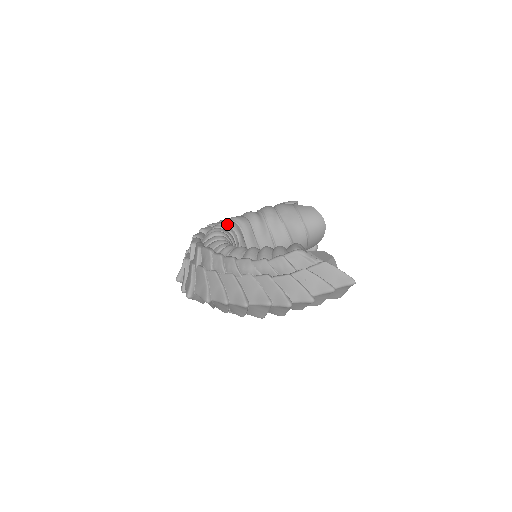
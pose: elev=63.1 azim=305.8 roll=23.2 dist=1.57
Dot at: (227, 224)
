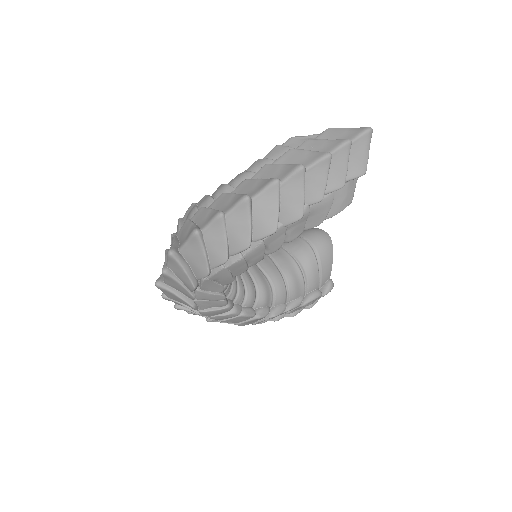
Dot at: occluded
